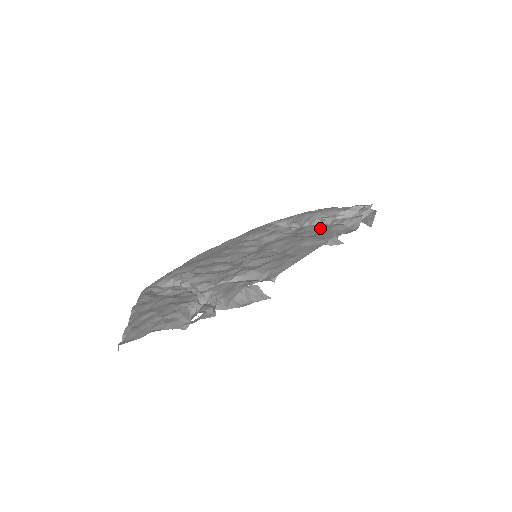
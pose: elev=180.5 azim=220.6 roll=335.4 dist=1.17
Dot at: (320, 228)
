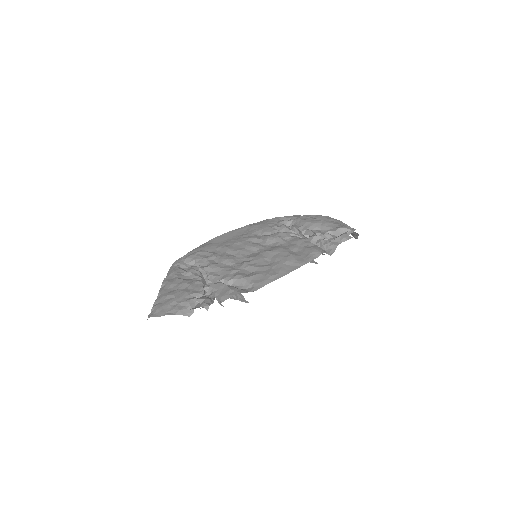
Dot at: (306, 247)
